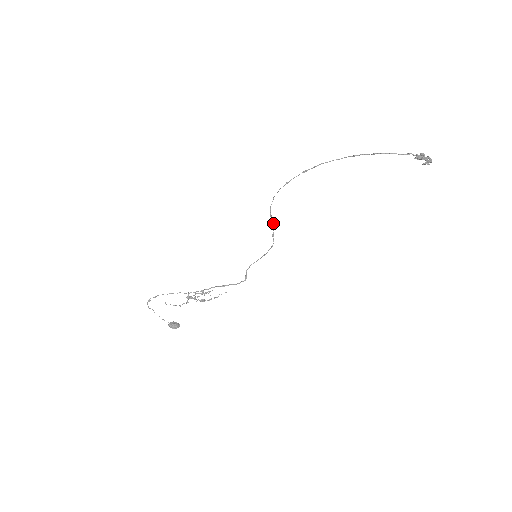
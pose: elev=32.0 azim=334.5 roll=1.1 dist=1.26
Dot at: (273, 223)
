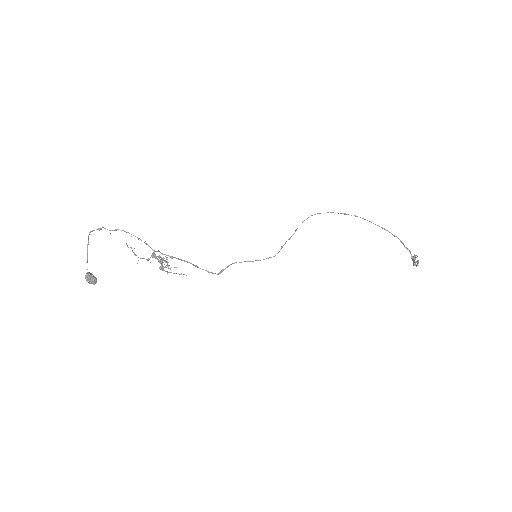
Dot at: occluded
